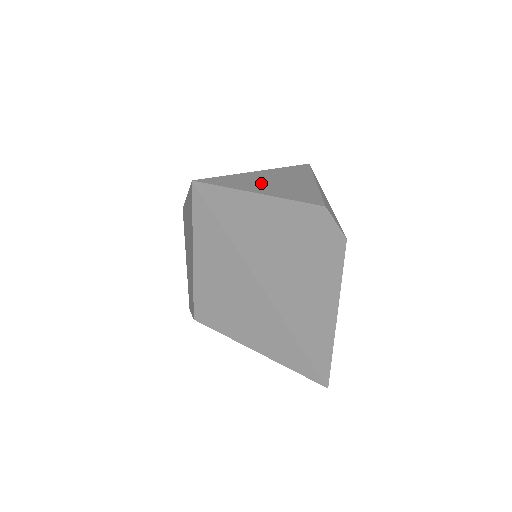
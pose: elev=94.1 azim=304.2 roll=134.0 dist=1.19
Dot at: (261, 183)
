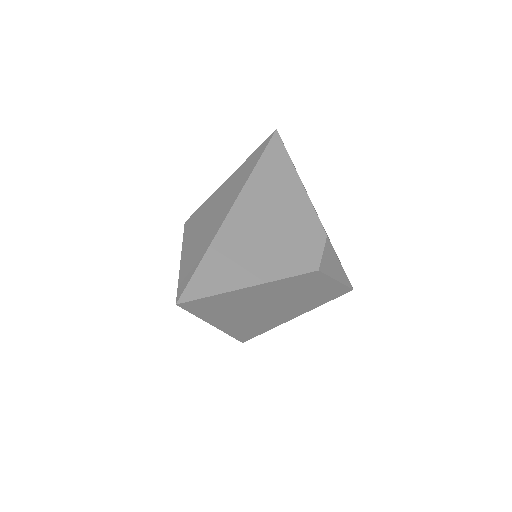
Dot at: occluded
